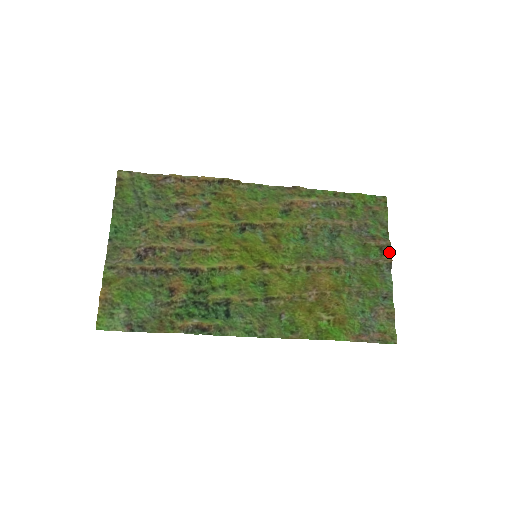
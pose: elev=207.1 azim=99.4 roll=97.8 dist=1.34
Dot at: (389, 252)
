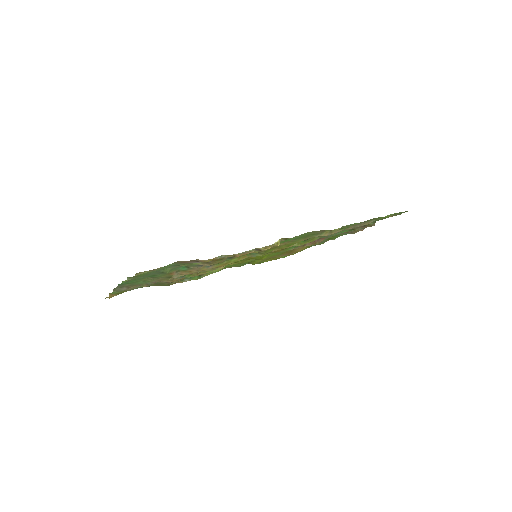
Dot at: occluded
